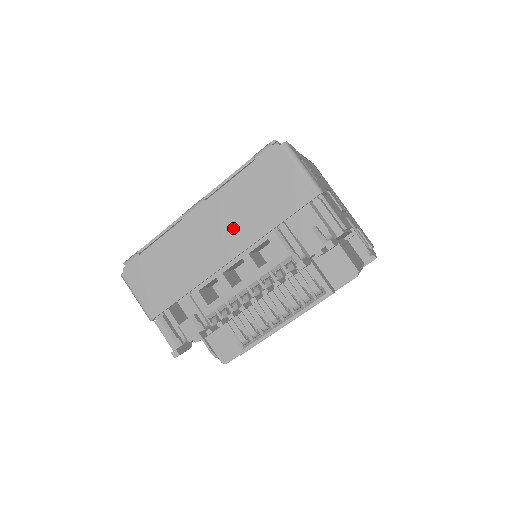
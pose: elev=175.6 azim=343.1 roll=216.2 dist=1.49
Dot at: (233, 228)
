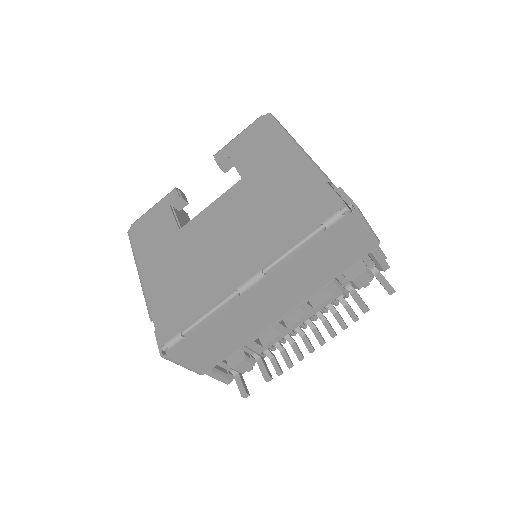
Dot at: (294, 289)
